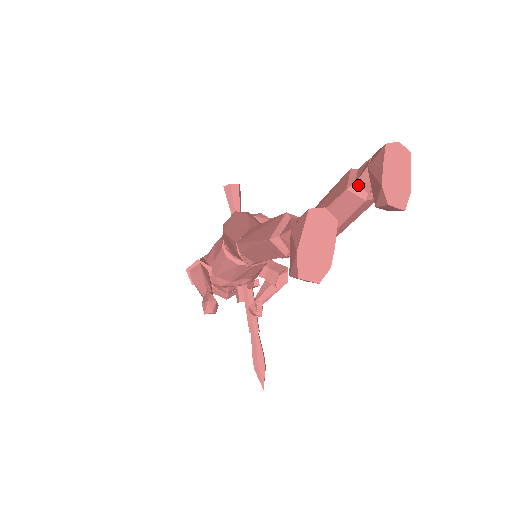
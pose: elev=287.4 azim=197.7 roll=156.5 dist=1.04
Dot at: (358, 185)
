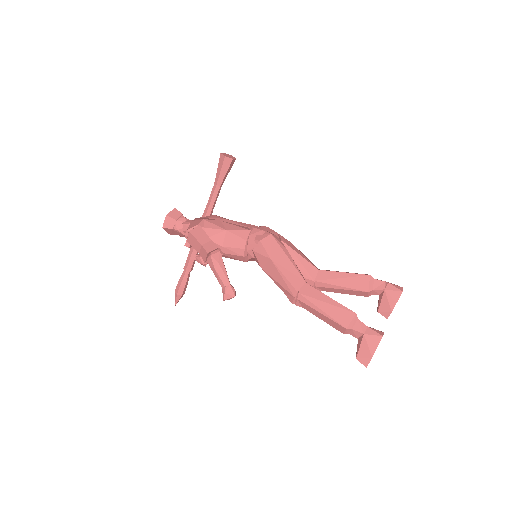
Dot at: (372, 291)
